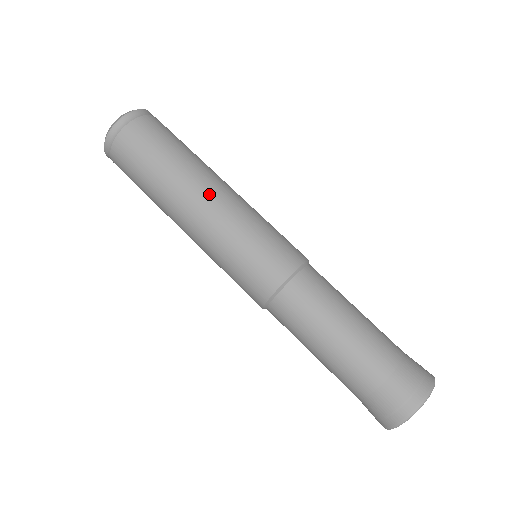
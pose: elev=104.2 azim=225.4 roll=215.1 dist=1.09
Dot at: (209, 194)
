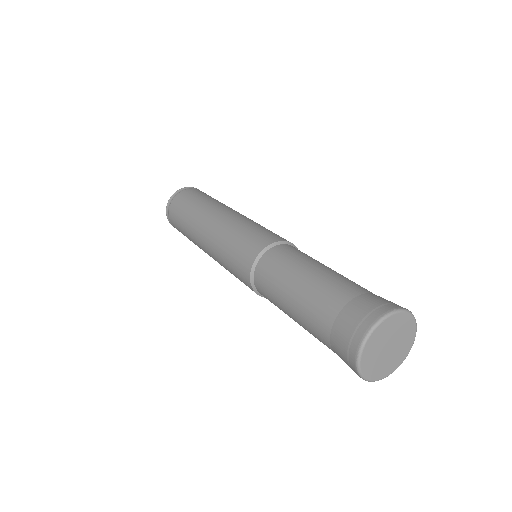
Dot at: (226, 211)
